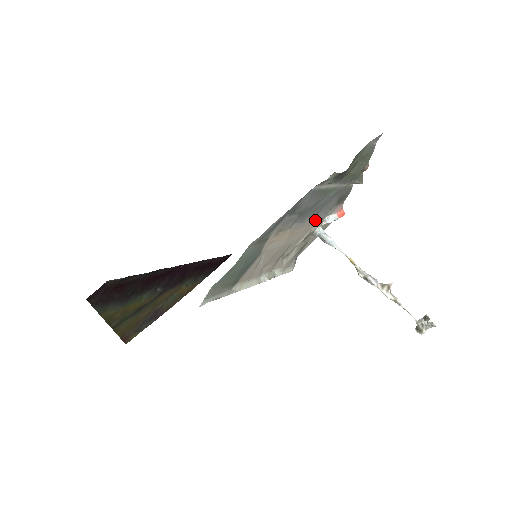
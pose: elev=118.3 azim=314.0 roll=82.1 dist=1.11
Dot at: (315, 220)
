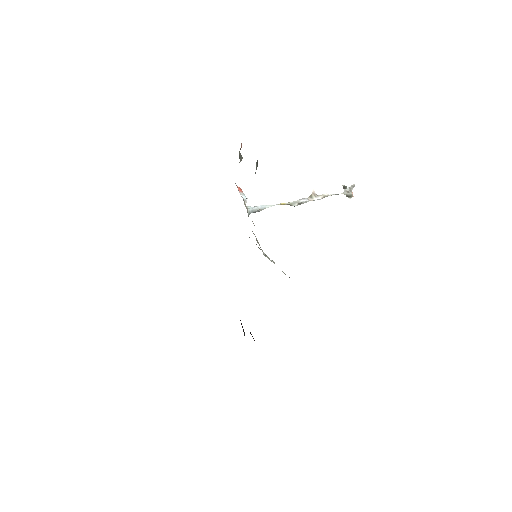
Dot at: occluded
